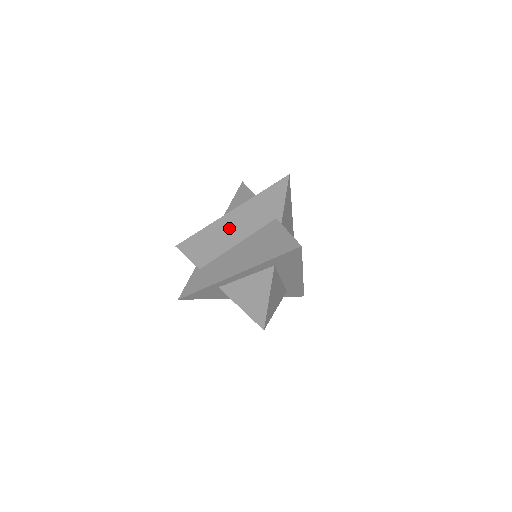
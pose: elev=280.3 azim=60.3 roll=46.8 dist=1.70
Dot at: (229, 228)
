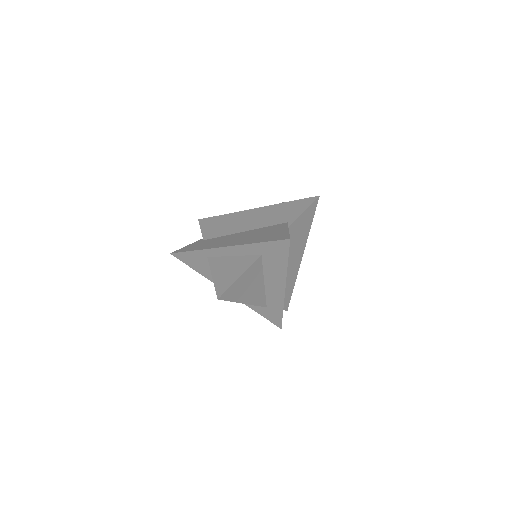
Dot at: (247, 219)
